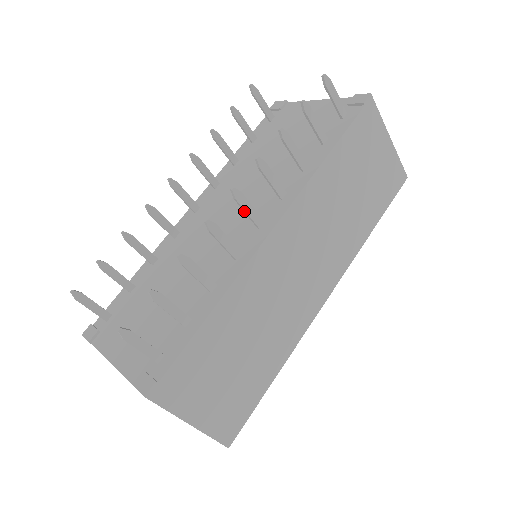
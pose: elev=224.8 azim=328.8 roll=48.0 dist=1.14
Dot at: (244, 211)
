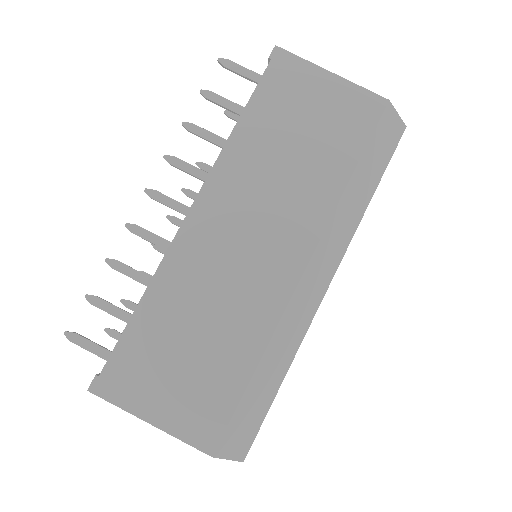
Dot at: occluded
